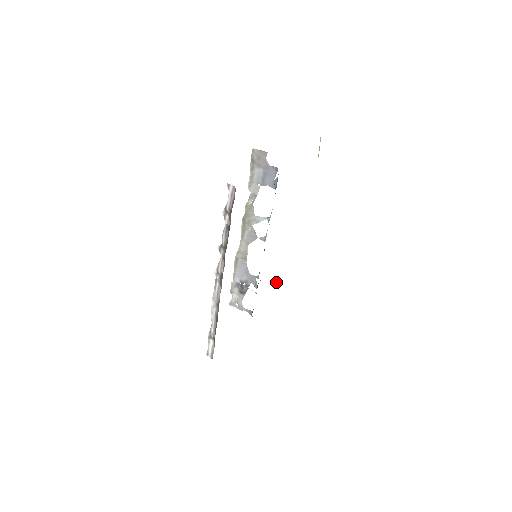
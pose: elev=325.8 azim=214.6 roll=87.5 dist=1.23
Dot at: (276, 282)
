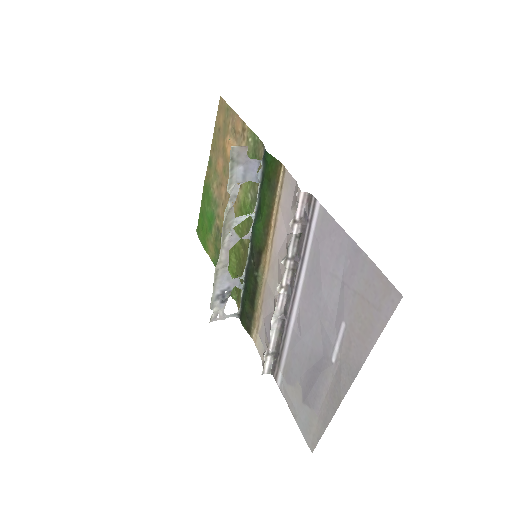
Dot at: occluded
